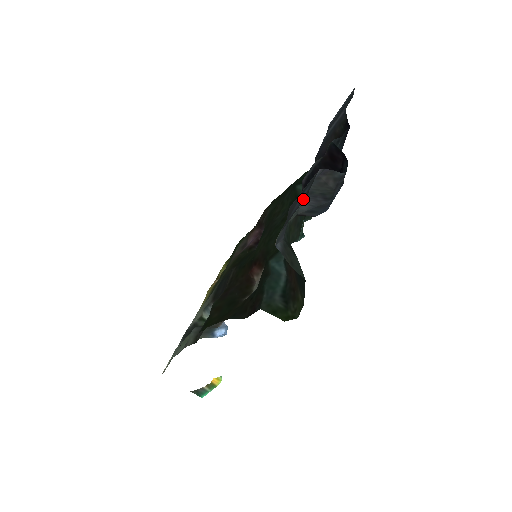
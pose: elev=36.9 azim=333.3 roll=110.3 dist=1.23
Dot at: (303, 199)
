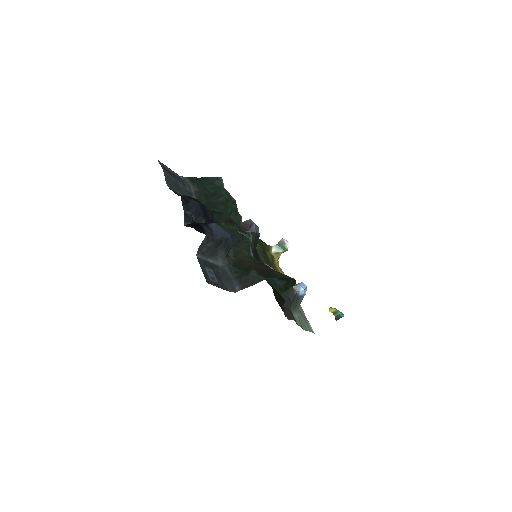
Dot at: (209, 281)
